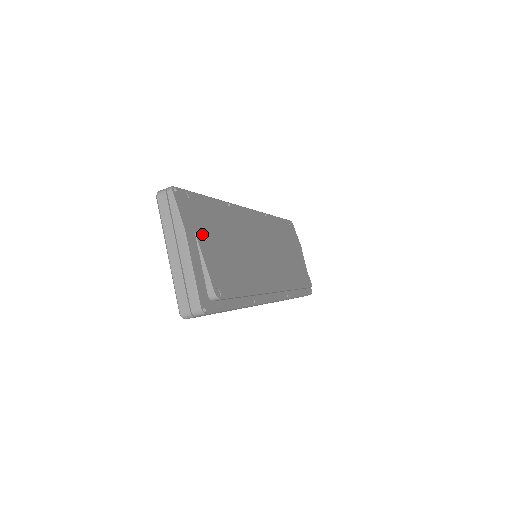
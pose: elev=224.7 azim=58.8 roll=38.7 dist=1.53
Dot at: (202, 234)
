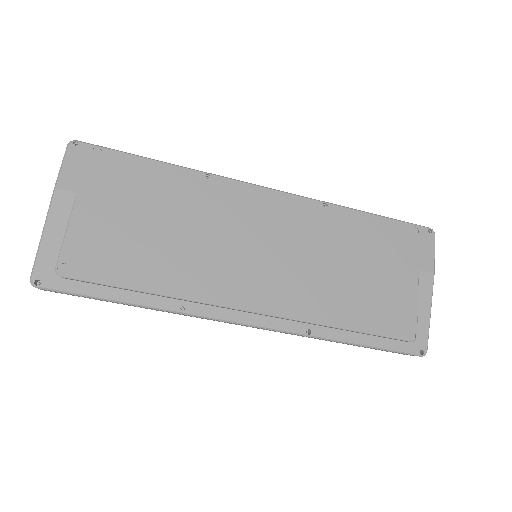
Dot at: (93, 199)
